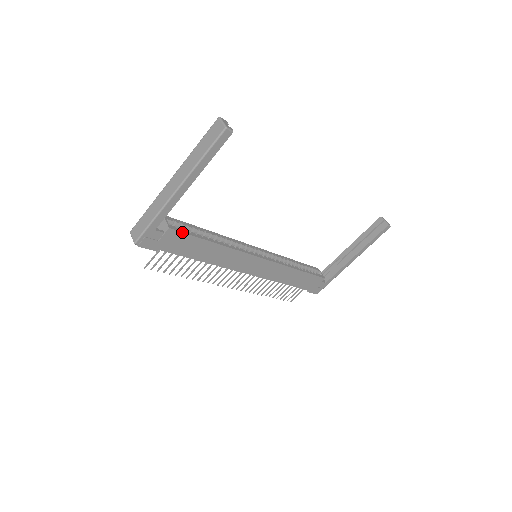
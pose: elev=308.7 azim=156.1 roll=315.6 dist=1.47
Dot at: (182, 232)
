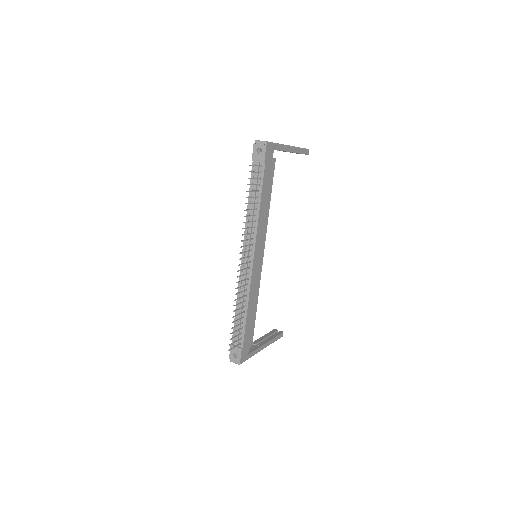
Dot at: occluded
